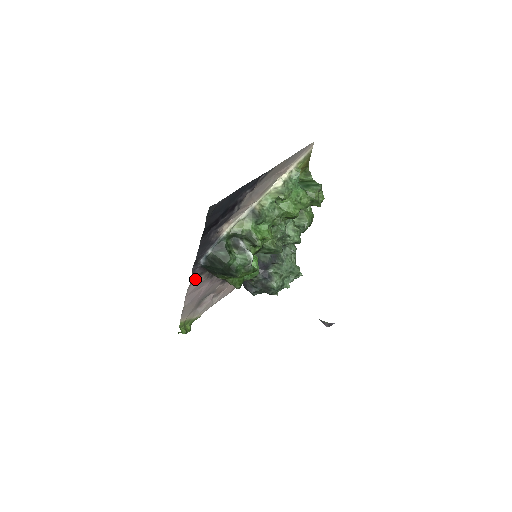
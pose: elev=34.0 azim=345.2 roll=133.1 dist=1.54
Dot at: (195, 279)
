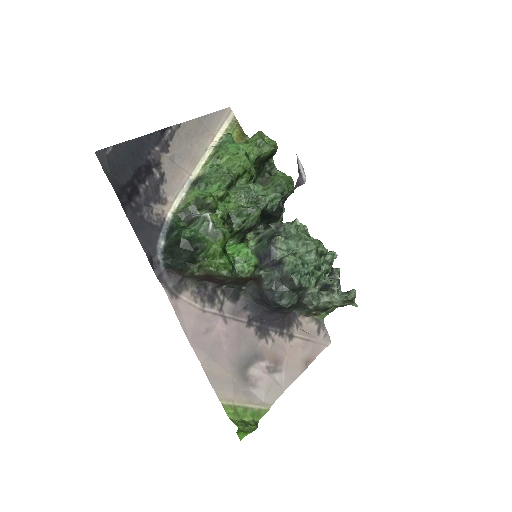
Dot at: (177, 299)
